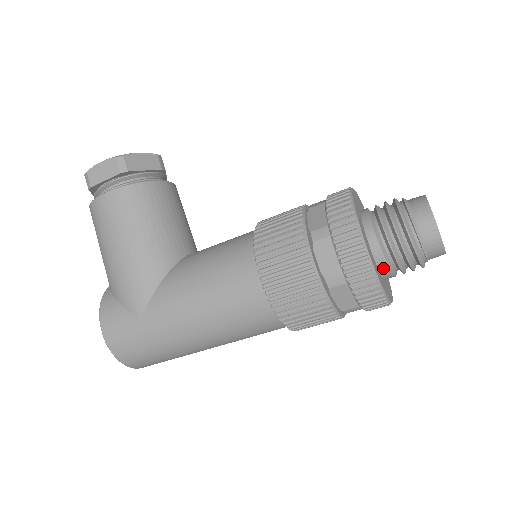
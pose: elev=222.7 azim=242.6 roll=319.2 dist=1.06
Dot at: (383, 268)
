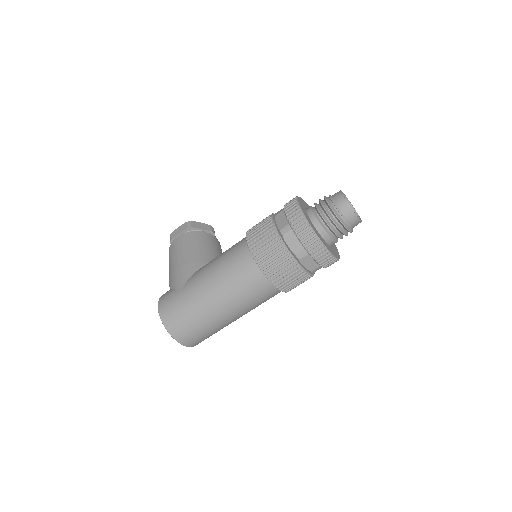
Dot at: (317, 226)
